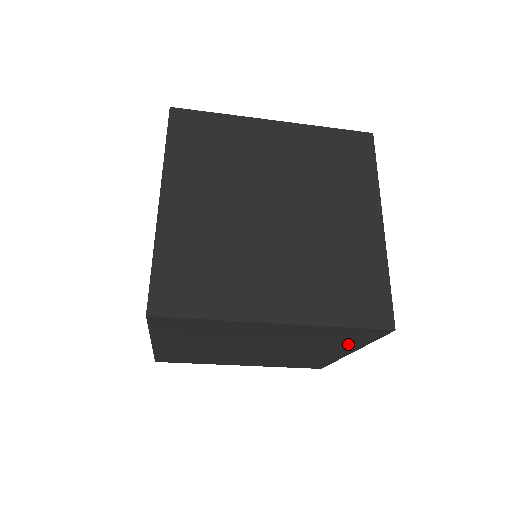
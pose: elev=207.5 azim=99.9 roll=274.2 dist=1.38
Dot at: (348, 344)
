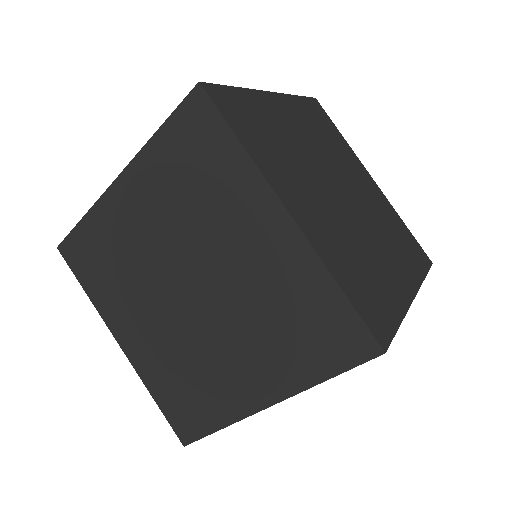
Dot at: occluded
